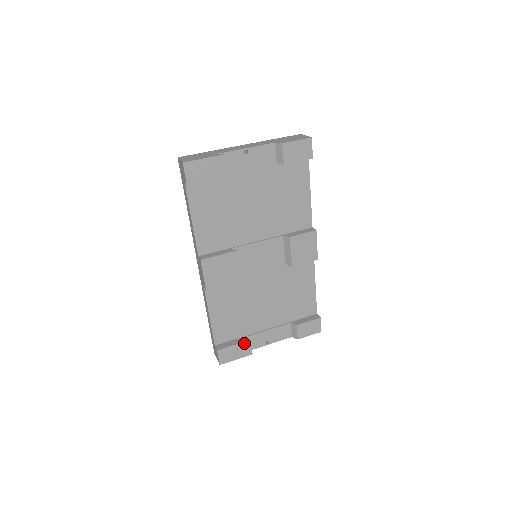
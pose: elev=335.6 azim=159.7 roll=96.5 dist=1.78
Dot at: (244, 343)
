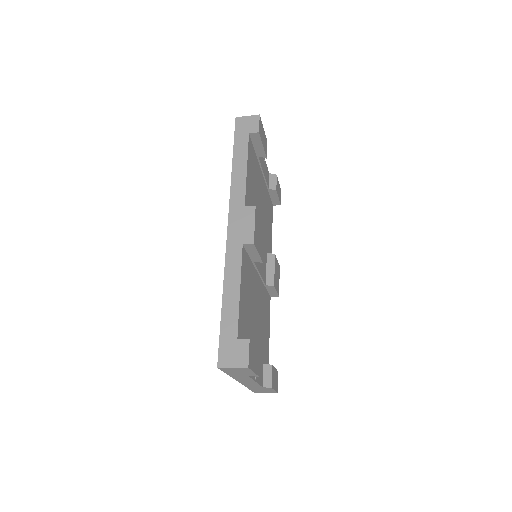
Dot at: (258, 351)
